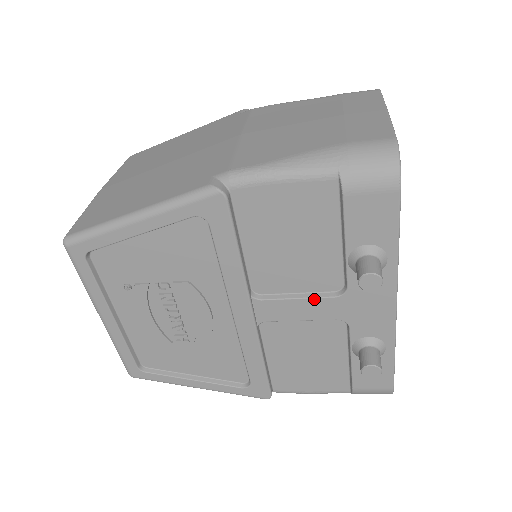
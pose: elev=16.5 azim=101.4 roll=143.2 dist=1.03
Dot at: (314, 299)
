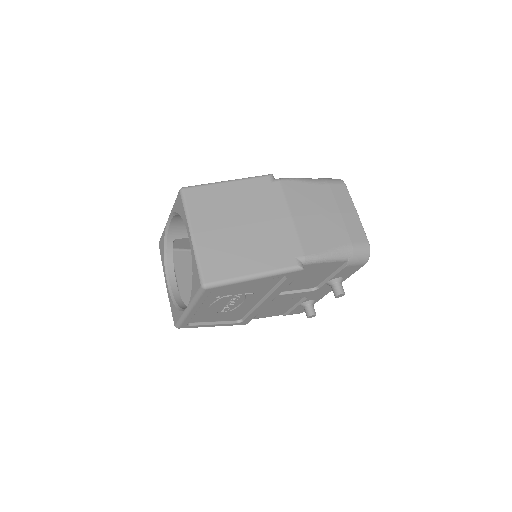
Dot at: (302, 293)
